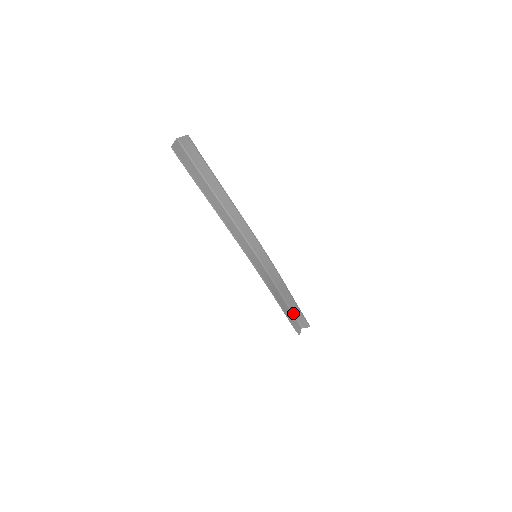
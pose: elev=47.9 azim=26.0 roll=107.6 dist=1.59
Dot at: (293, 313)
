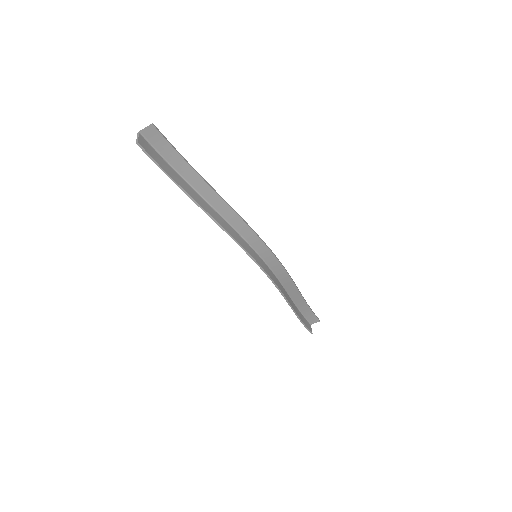
Dot at: (300, 311)
